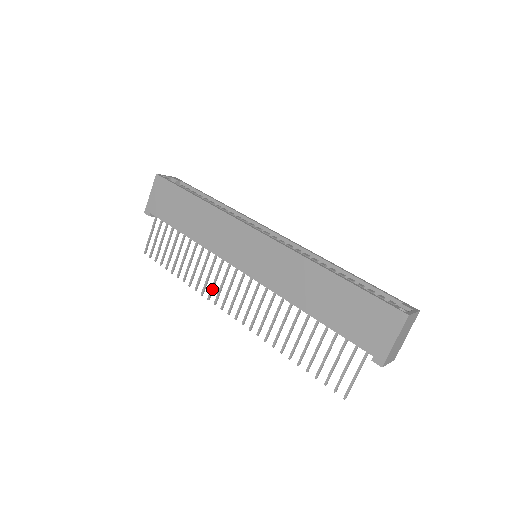
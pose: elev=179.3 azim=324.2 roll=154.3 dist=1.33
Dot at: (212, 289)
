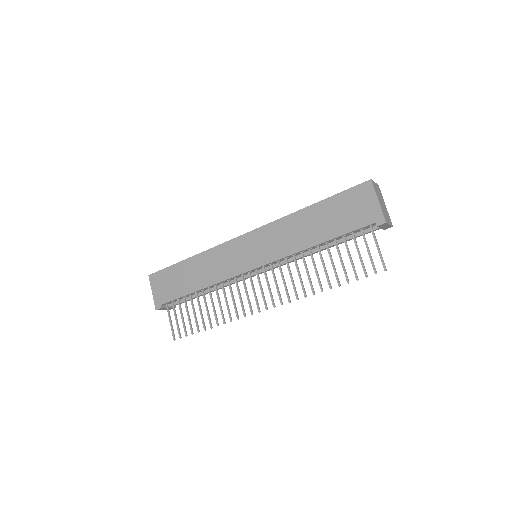
Dot at: (242, 306)
